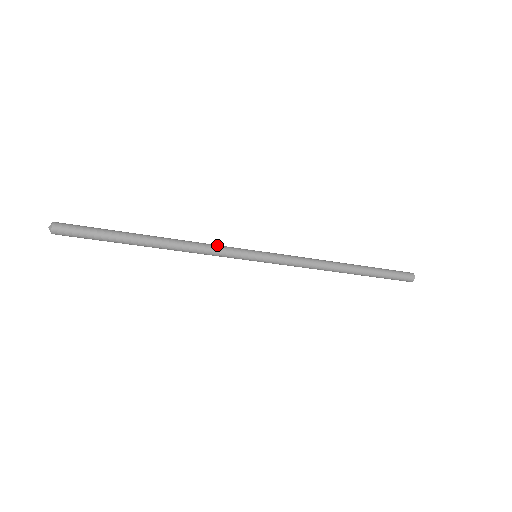
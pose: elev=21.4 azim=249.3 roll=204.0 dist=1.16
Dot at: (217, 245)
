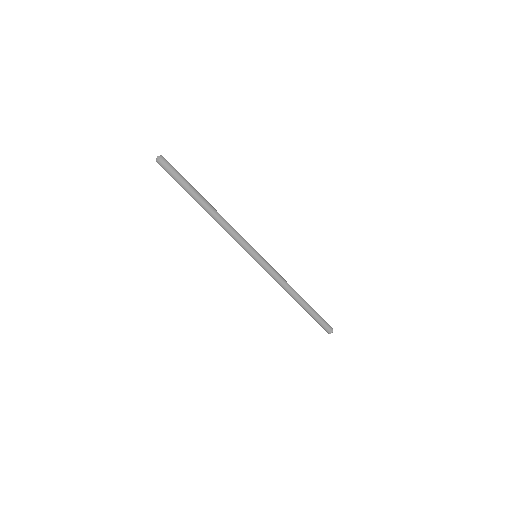
Dot at: occluded
